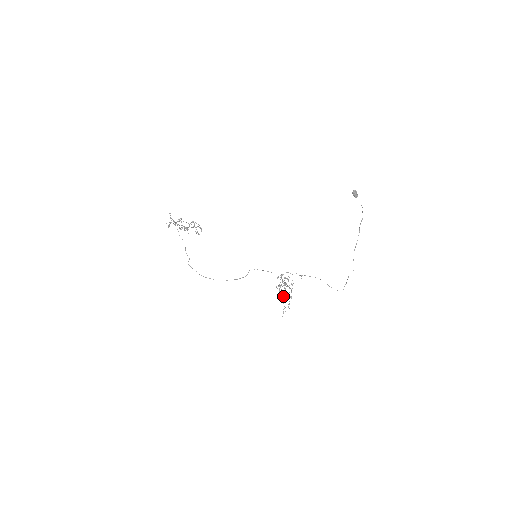
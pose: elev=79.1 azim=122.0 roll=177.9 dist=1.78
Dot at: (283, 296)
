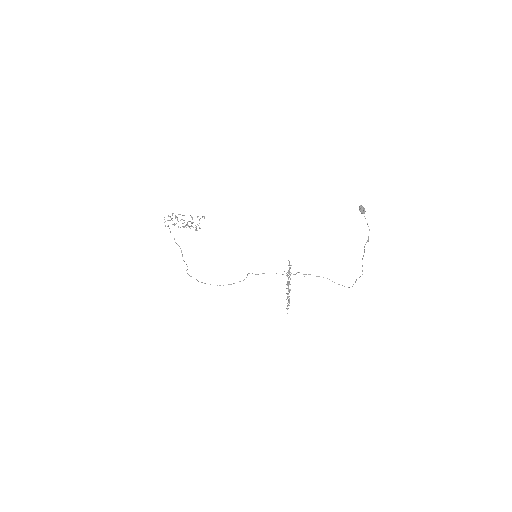
Dot at: occluded
